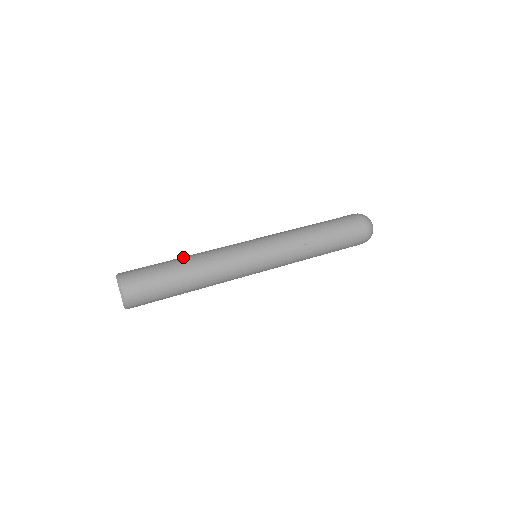
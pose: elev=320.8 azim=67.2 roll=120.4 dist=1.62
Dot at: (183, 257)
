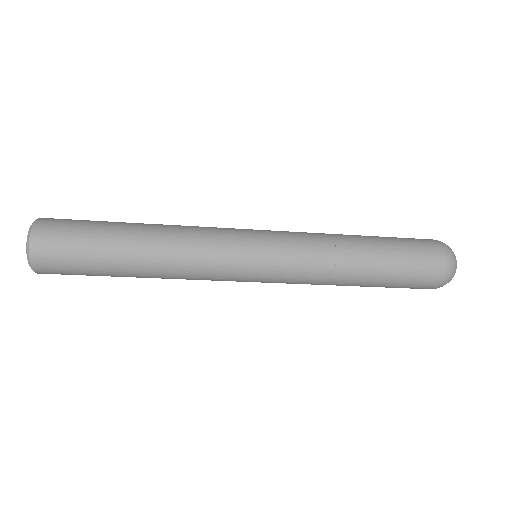
Dot at: (143, 223)
